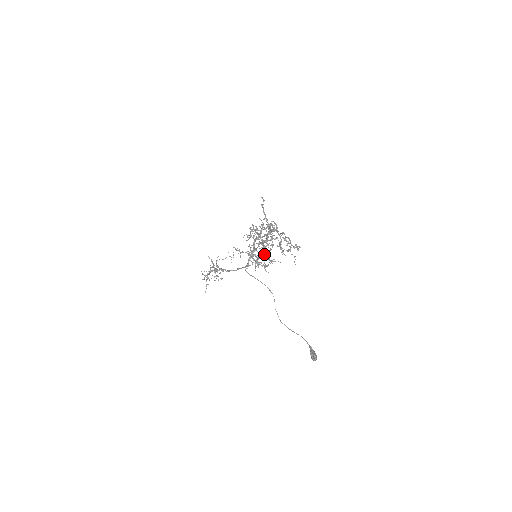
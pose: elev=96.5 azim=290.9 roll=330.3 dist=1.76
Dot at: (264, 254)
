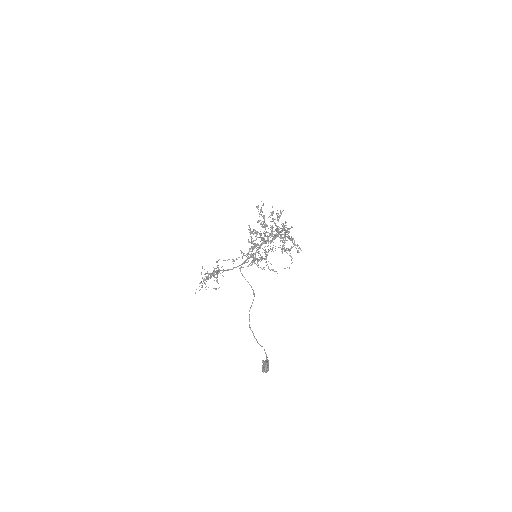
Dot at: occluded
